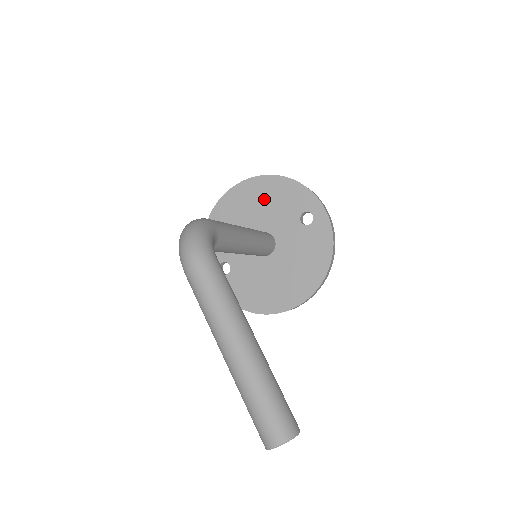
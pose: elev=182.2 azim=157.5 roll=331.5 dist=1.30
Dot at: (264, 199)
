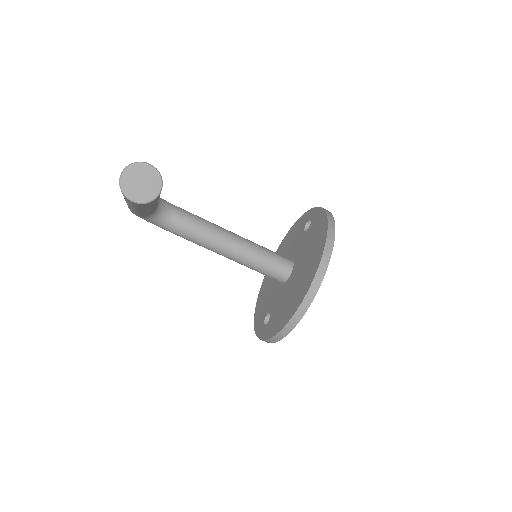
Dot at: (284, 251)
